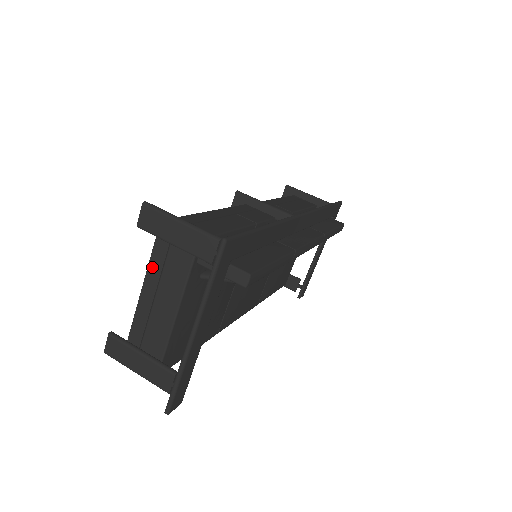
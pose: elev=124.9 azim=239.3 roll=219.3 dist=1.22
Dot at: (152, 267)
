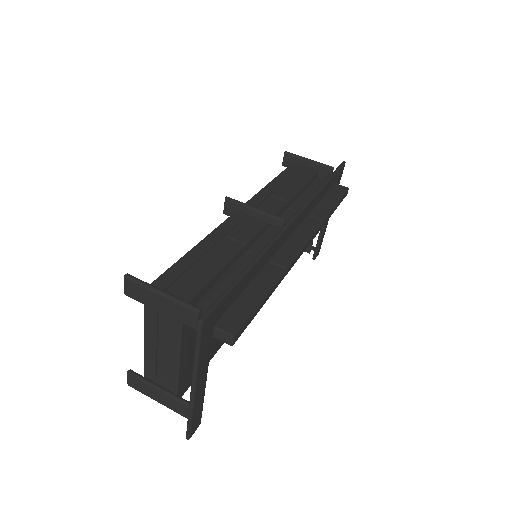
Dot at: (148, 325)
